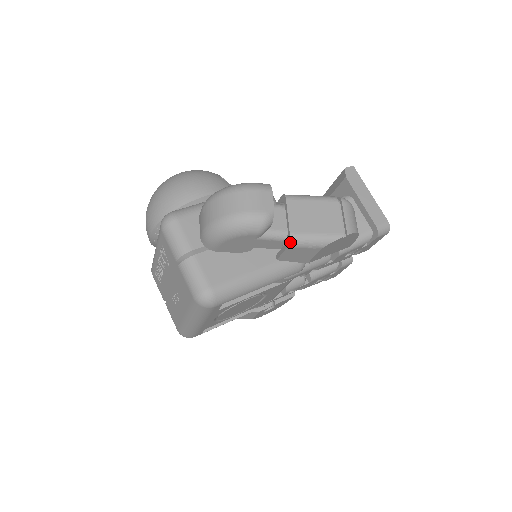
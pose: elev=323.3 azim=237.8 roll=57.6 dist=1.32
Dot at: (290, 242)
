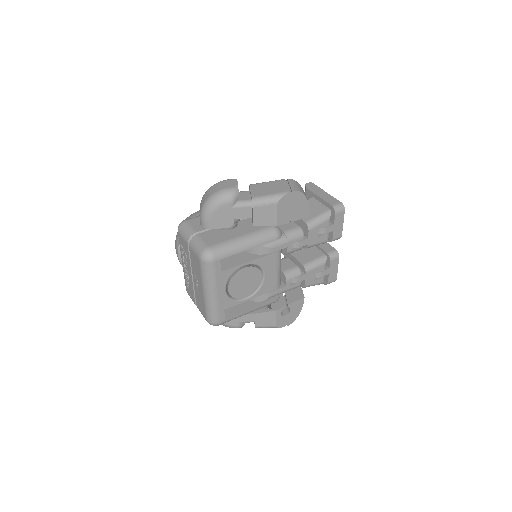
Dot at: (253, 202)
